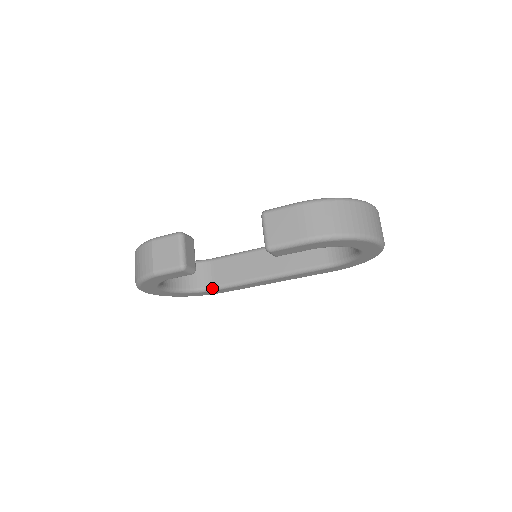
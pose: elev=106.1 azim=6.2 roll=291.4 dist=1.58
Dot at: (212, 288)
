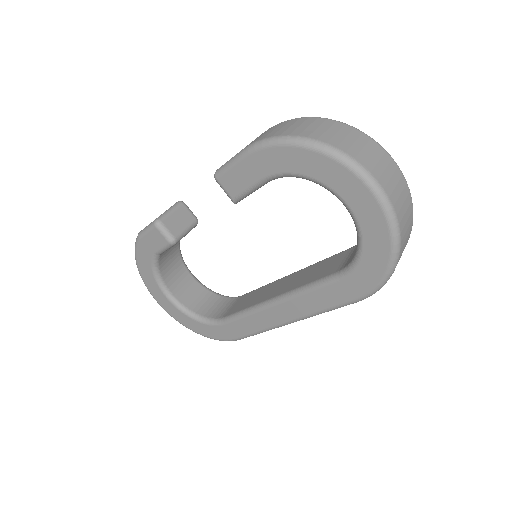
Dot at: (220, 320)
